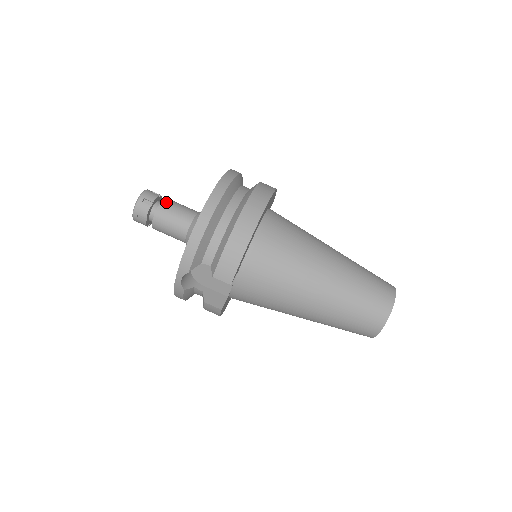
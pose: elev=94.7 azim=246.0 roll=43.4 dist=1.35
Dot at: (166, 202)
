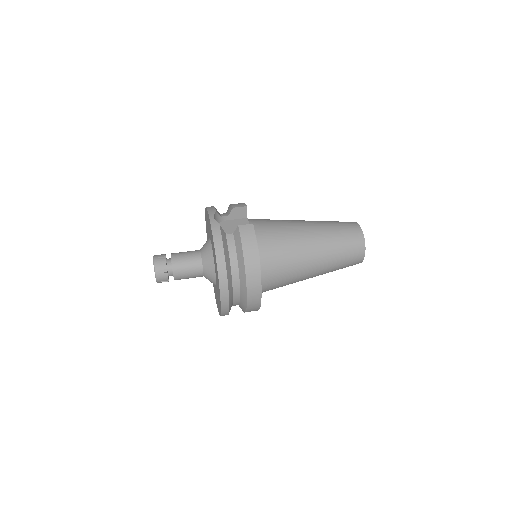
Dot at: occluded
